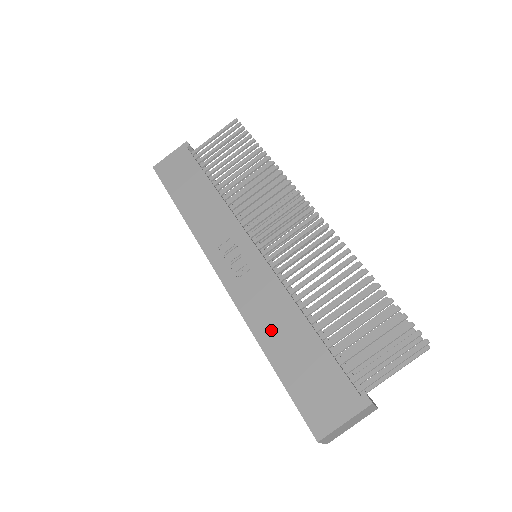
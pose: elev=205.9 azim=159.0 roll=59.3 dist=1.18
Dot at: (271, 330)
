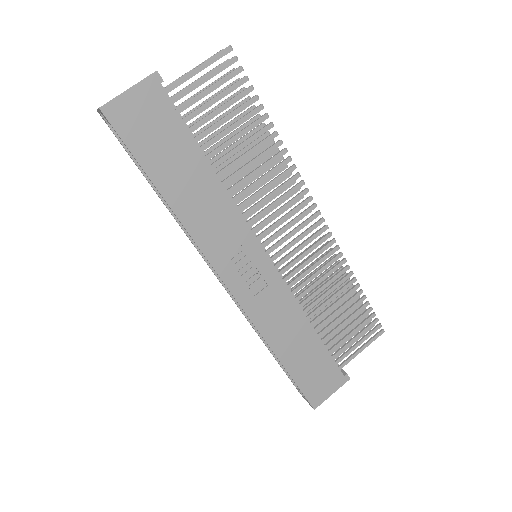
Dot at: (283, 339)
